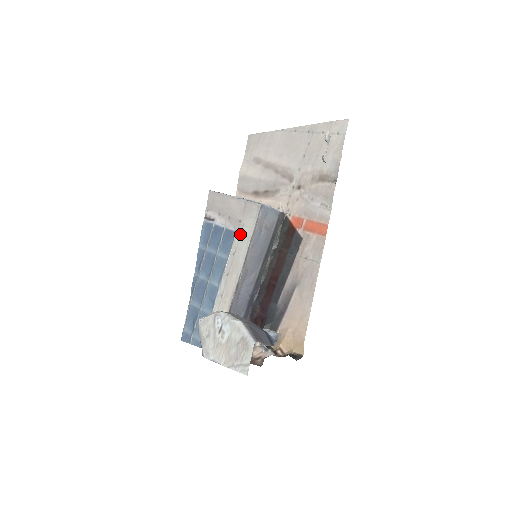
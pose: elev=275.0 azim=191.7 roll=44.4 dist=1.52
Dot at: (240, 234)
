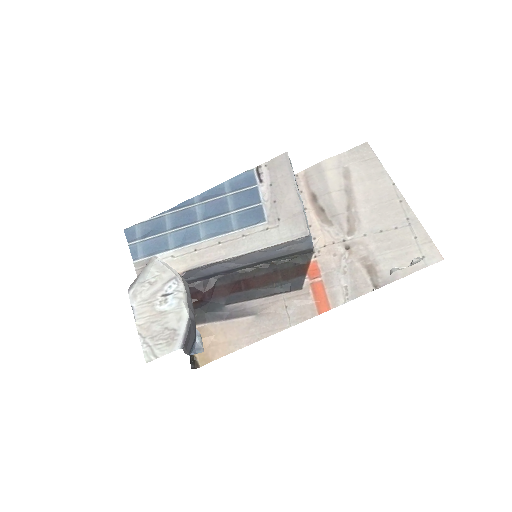
Dot at: (267, 229)
